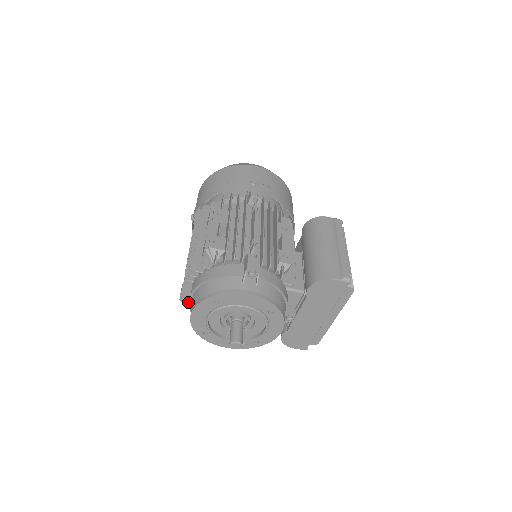
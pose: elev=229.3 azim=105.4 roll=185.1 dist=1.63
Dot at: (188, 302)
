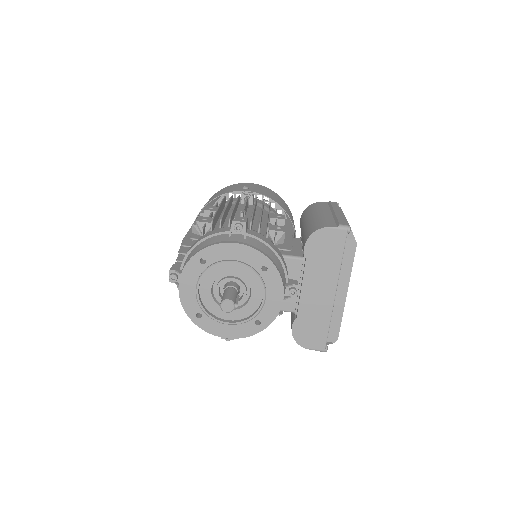
Dot at: (178, 283)
